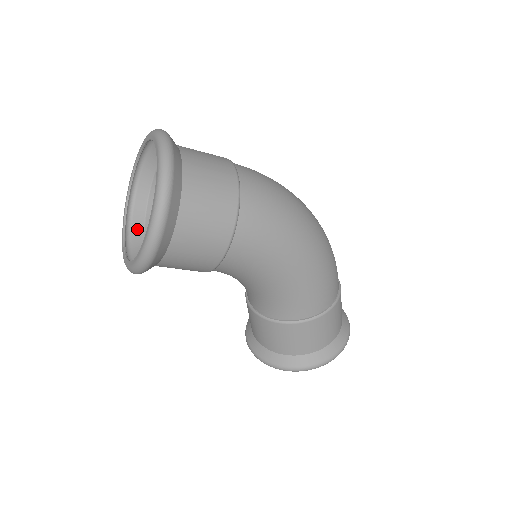
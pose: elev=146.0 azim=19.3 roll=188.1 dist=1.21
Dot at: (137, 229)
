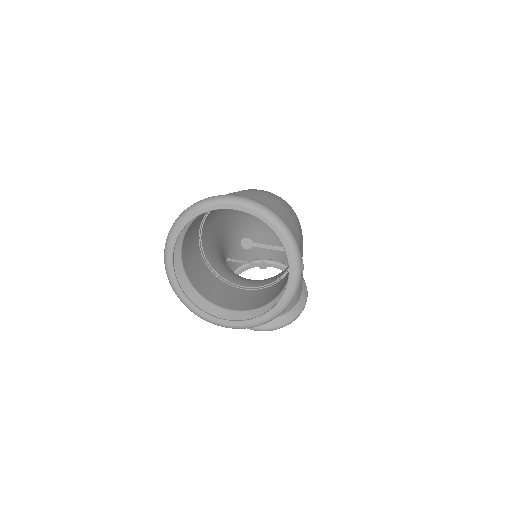
Dot at: (195, 300)
